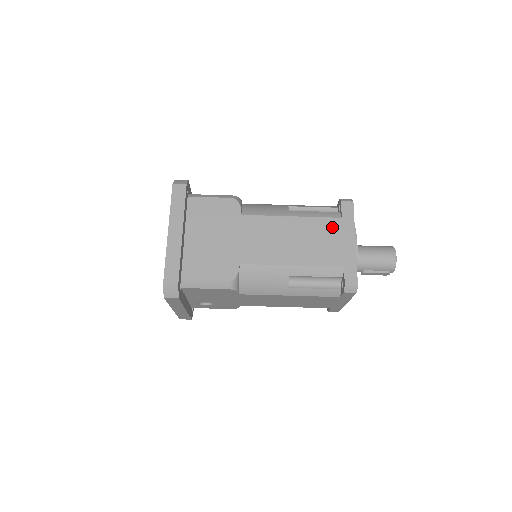
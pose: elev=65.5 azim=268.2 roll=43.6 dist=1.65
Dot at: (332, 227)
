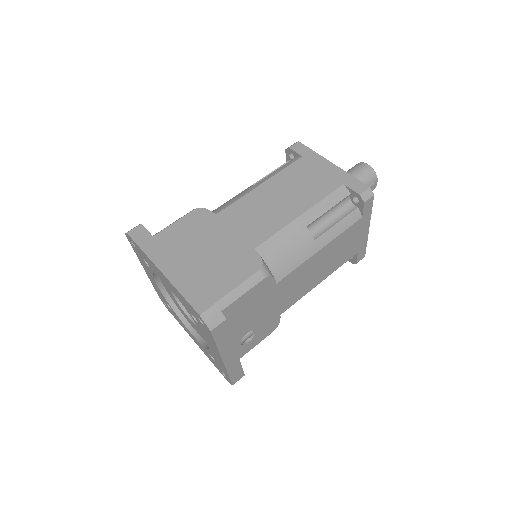
Dot at: (302, 167)
